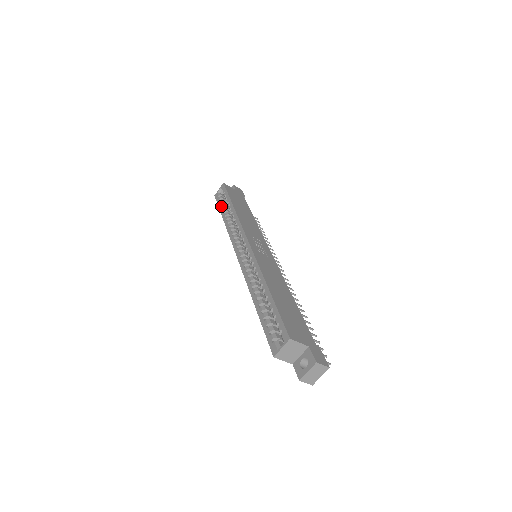
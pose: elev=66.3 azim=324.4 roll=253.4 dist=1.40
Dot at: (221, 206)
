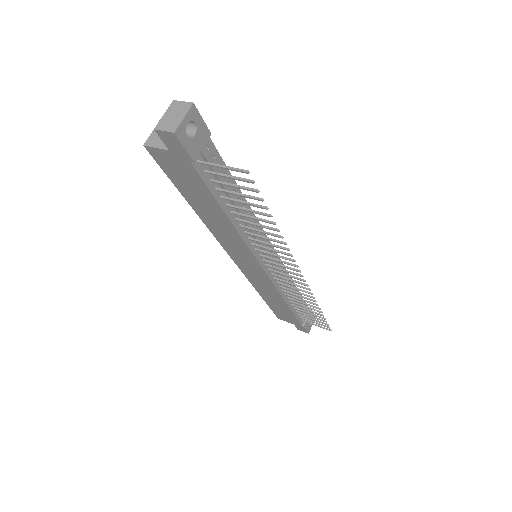
Dot at: occluded
